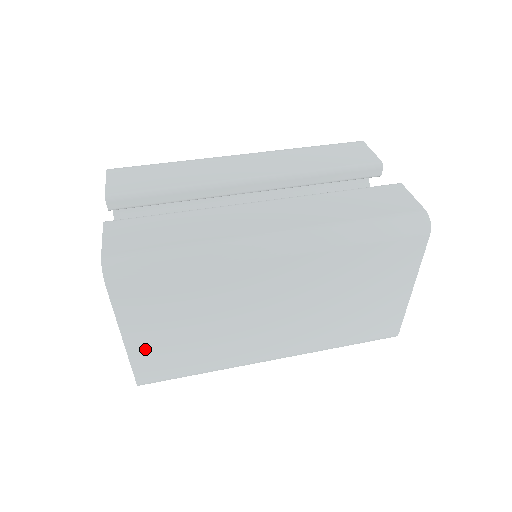
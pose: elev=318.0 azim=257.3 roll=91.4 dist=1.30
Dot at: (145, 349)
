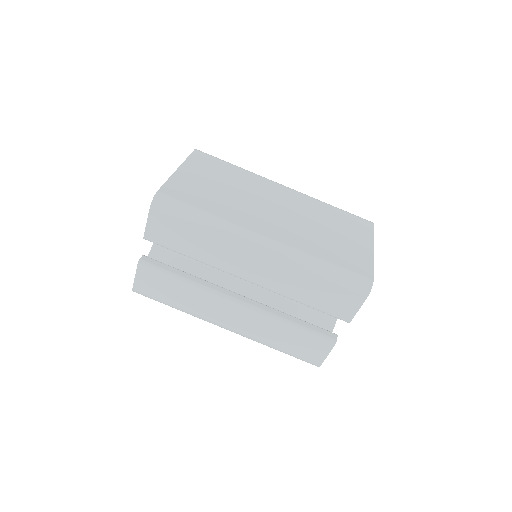
Dot at: occluded
